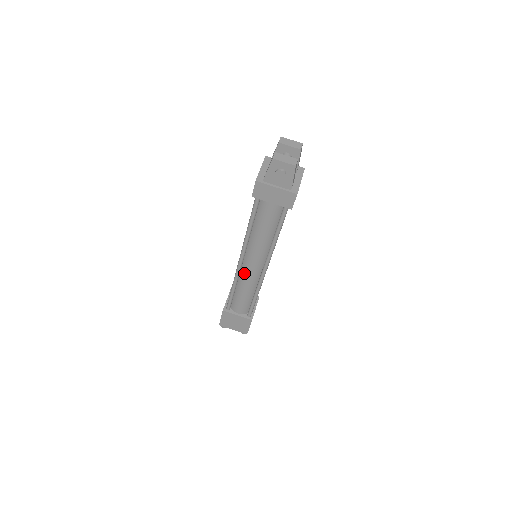
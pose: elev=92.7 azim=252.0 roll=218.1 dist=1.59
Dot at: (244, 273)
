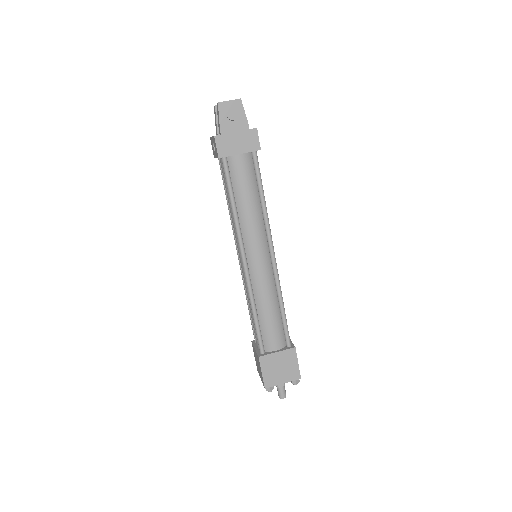
Dot at: (255, 278)
